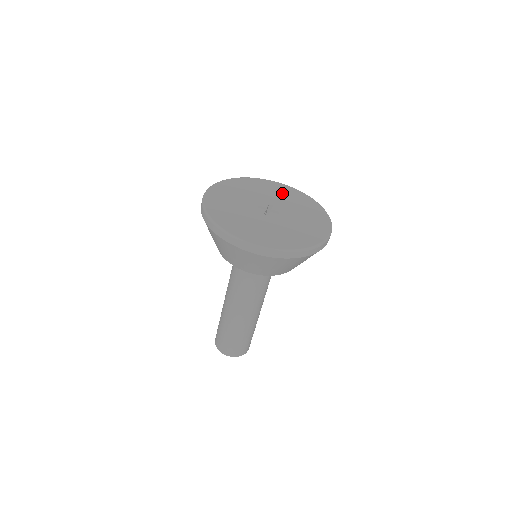
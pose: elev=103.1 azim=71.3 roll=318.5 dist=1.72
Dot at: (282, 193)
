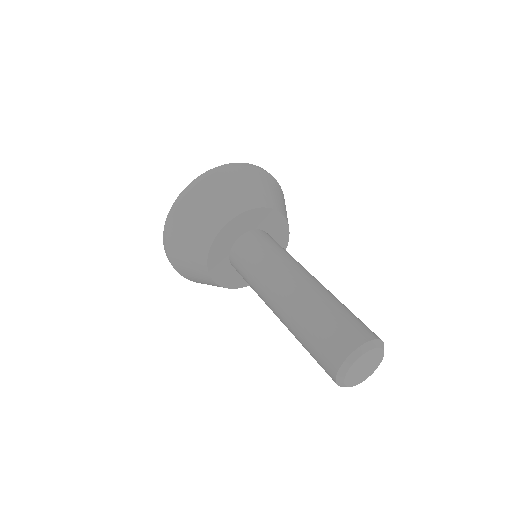
Dot at: occluded
